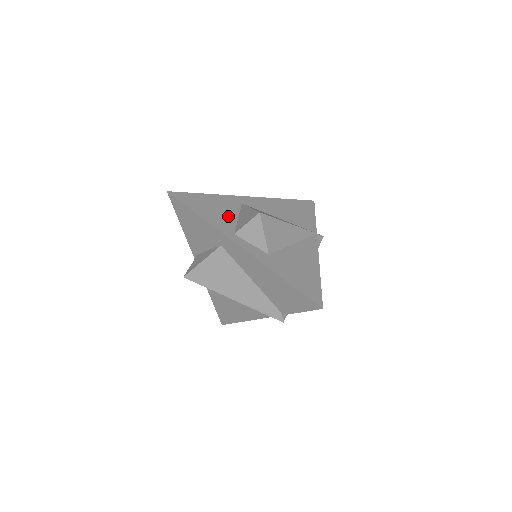
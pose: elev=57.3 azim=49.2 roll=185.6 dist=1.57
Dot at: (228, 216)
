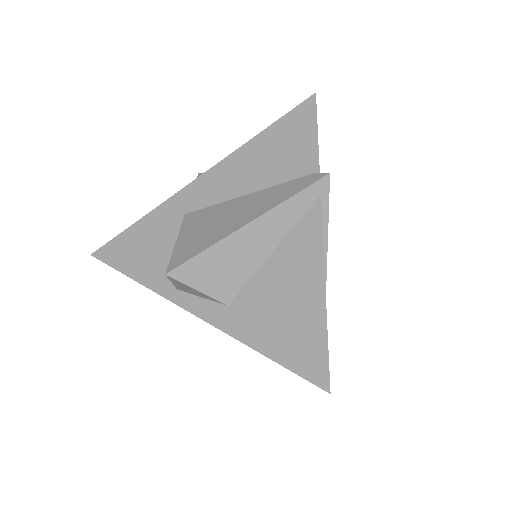
Dot at: occluded
